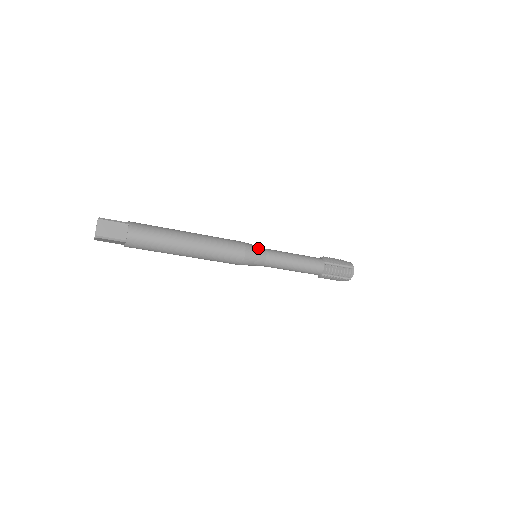
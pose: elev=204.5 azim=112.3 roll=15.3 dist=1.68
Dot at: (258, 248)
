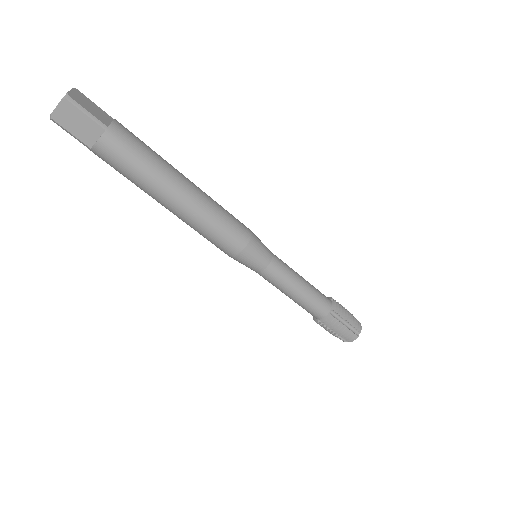
Dot at: occluded
